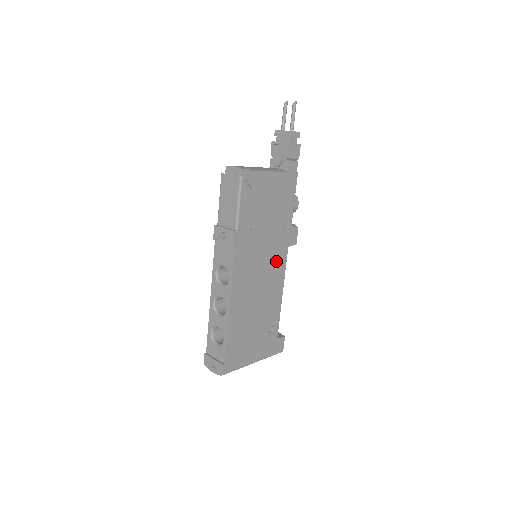
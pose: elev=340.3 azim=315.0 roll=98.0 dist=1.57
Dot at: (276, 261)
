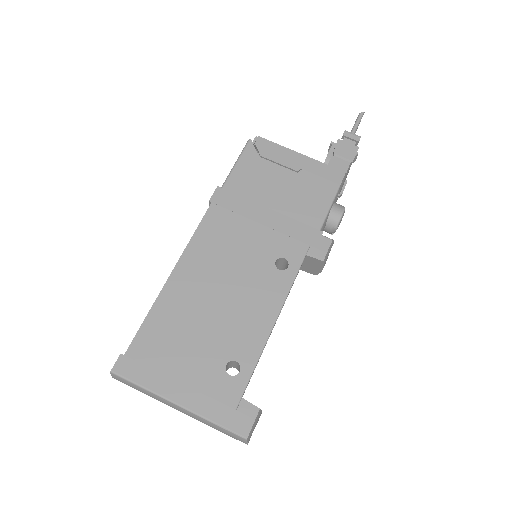
Dot at: occluded
